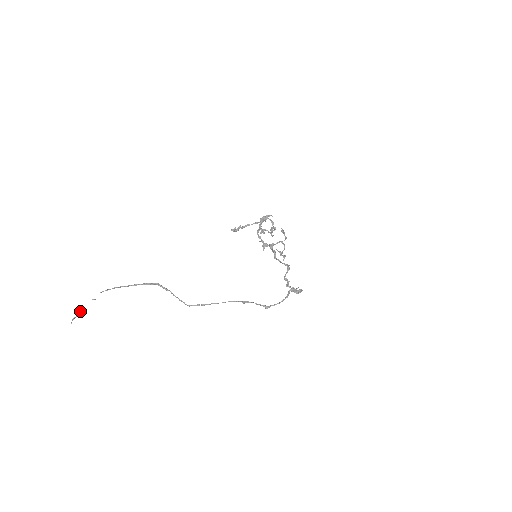
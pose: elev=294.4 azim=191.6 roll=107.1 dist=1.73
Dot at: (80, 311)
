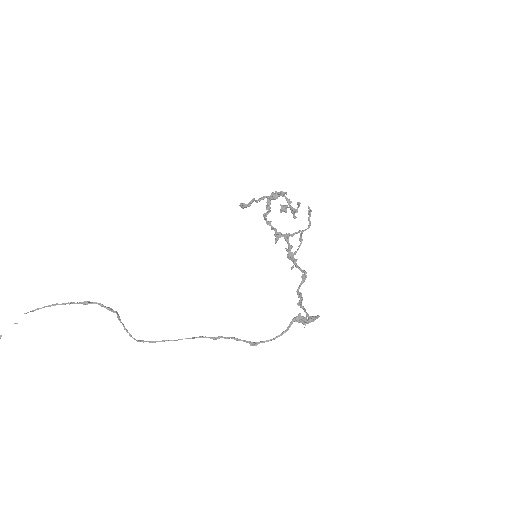
Dot at: out of frame
